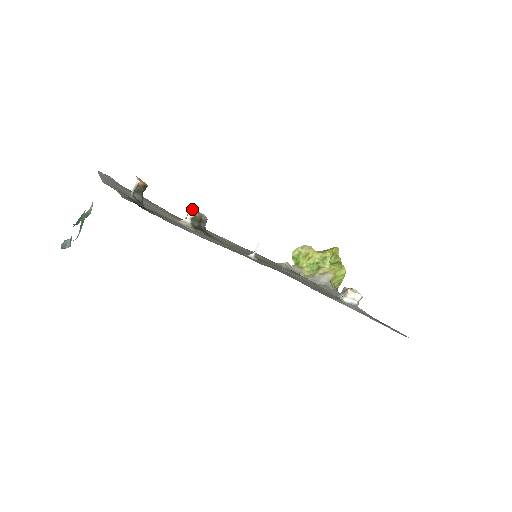
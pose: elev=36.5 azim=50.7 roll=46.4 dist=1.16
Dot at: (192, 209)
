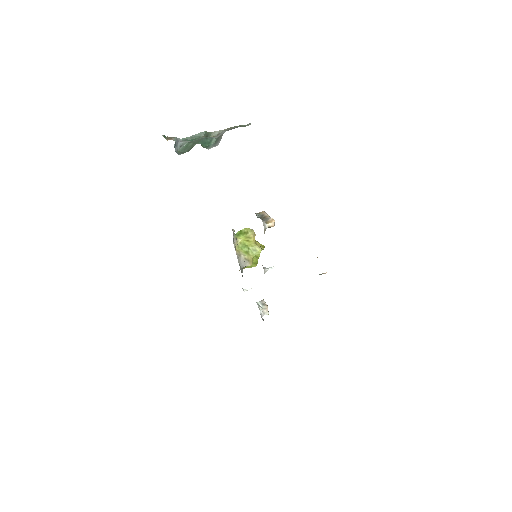
Dot at: occluded
